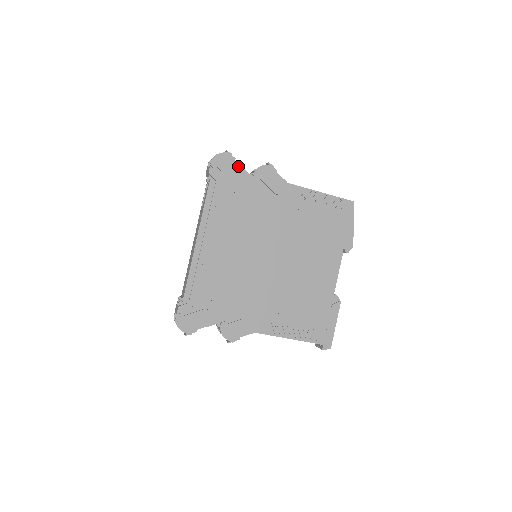
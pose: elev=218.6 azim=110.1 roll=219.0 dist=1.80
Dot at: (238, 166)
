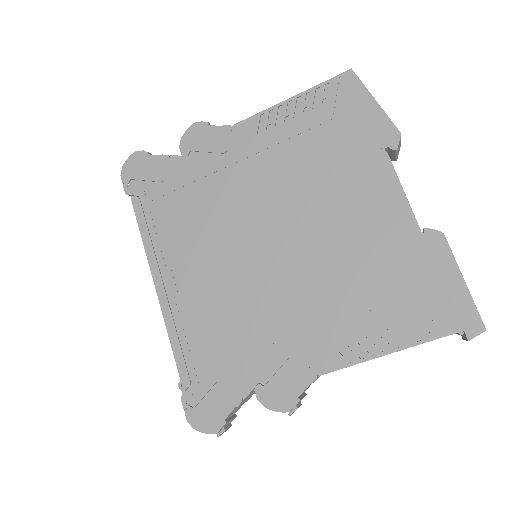
Dot at: (155, 158)
